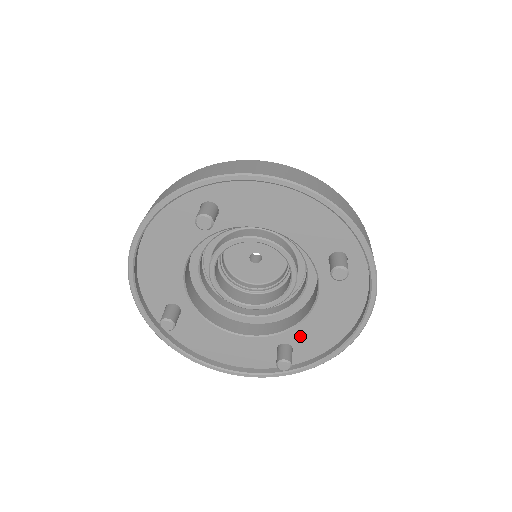
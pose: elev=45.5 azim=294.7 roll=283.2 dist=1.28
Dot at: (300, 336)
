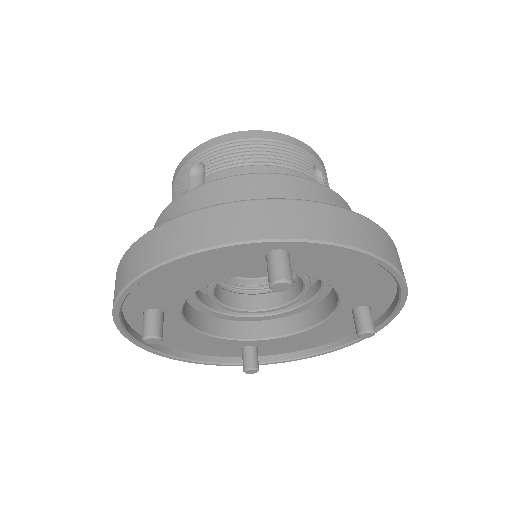
Dot at: (273, 343)
